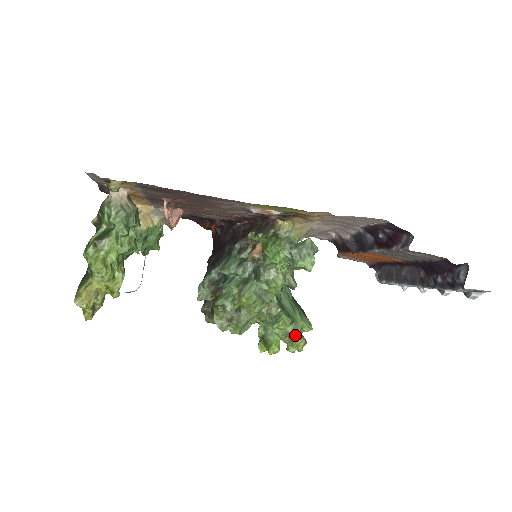
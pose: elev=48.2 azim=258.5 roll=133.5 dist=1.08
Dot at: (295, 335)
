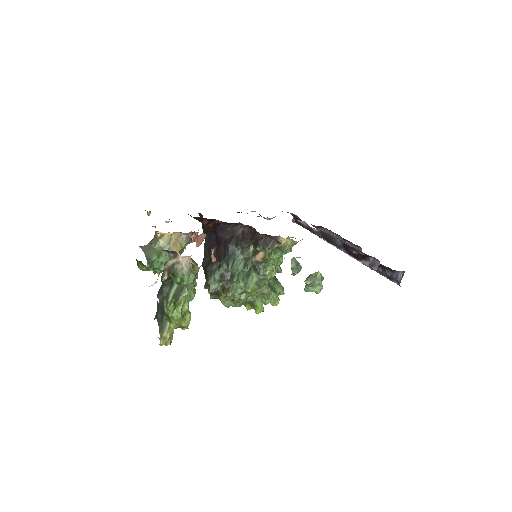
Dot at: occluded
